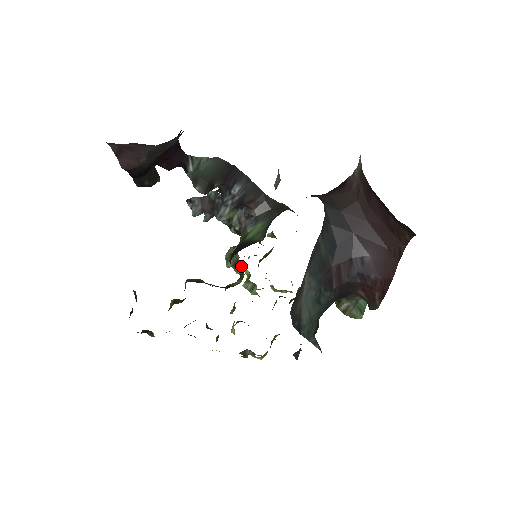
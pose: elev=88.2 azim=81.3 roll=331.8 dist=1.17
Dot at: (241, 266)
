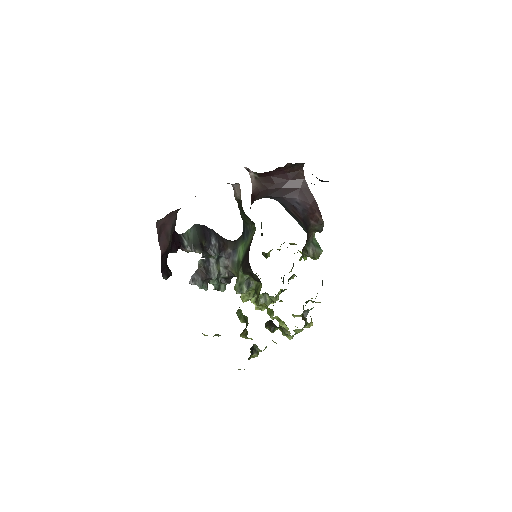
Dot at: (251, 283)
